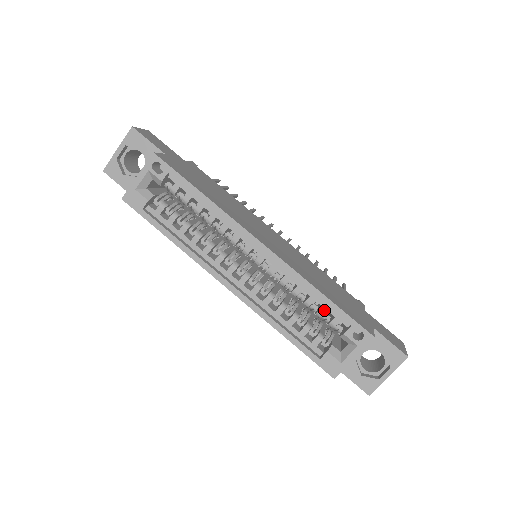
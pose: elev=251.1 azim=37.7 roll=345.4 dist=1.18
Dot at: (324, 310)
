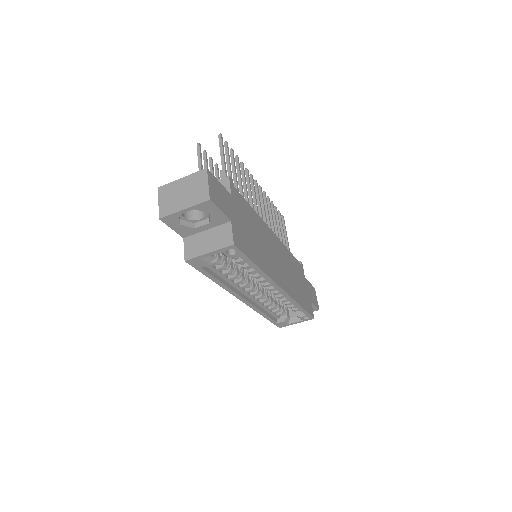
Dot at: (295, 307)
